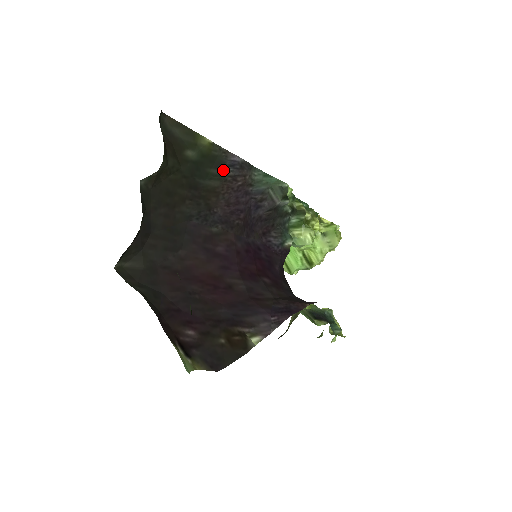
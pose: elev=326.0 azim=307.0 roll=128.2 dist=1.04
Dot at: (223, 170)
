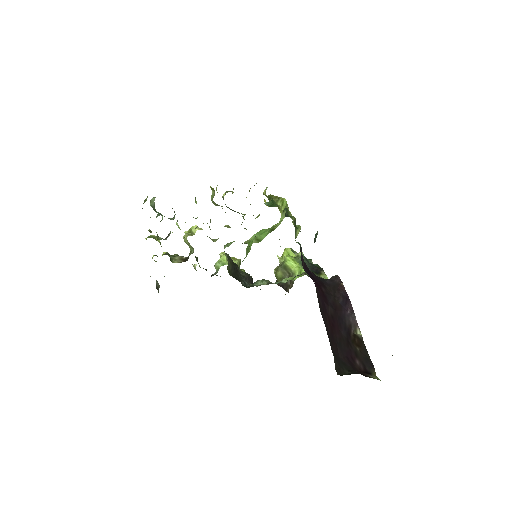
Dot at: occluded
